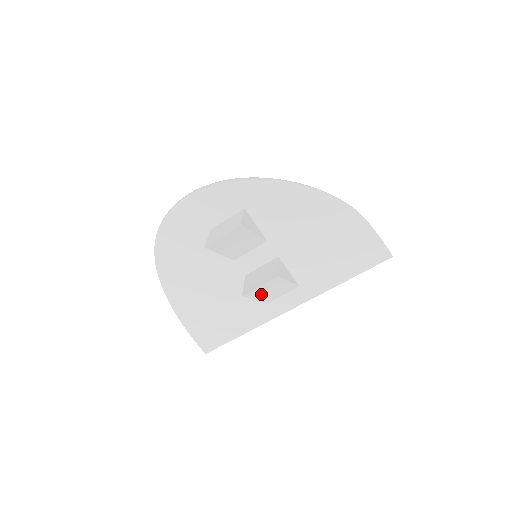
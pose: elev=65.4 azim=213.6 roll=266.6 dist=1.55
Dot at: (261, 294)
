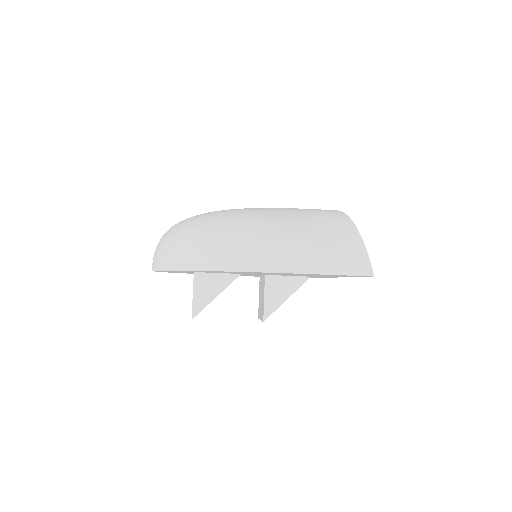
Dot at: occluded
